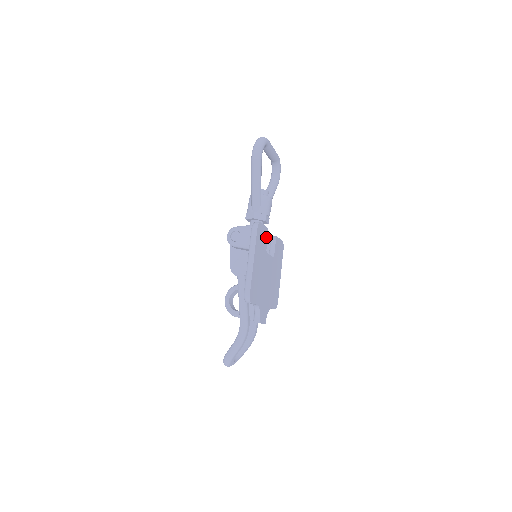
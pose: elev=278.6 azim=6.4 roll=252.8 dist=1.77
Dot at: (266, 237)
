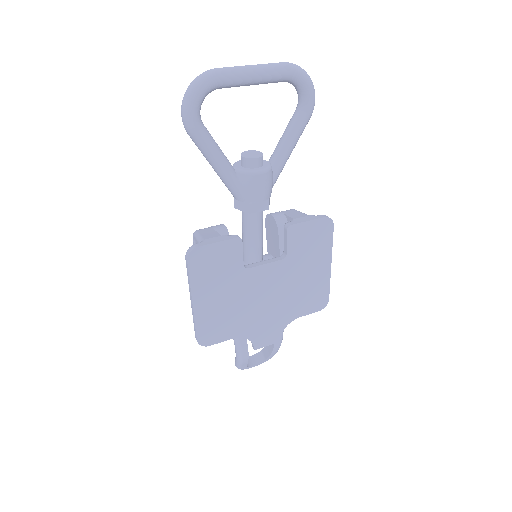
Dot at: (236, 251)
